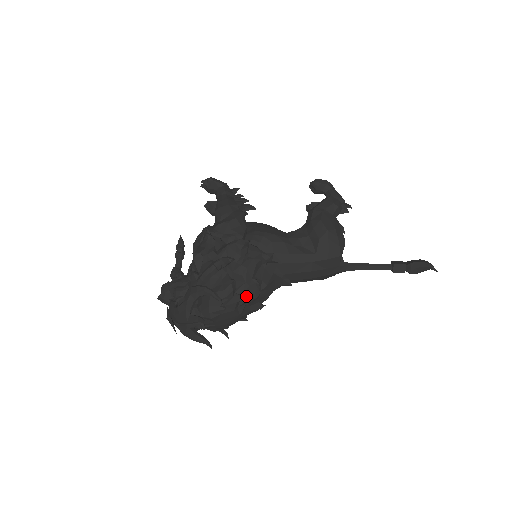
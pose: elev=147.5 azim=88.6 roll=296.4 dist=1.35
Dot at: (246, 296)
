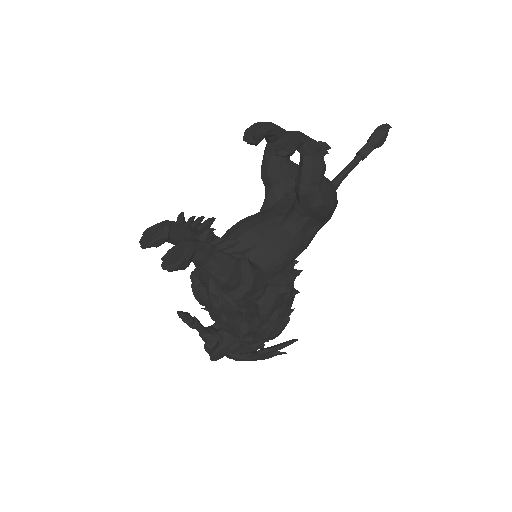
Dot at: occluded
